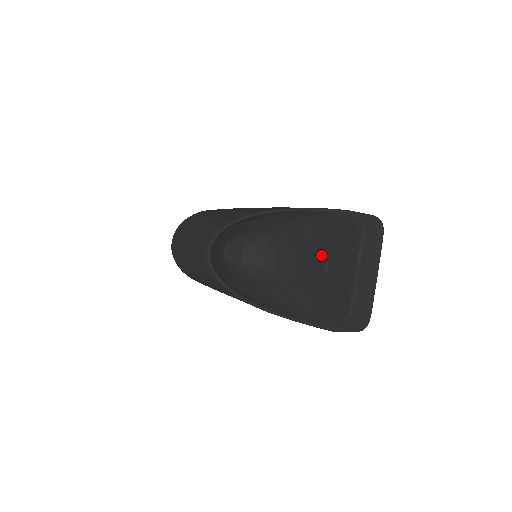
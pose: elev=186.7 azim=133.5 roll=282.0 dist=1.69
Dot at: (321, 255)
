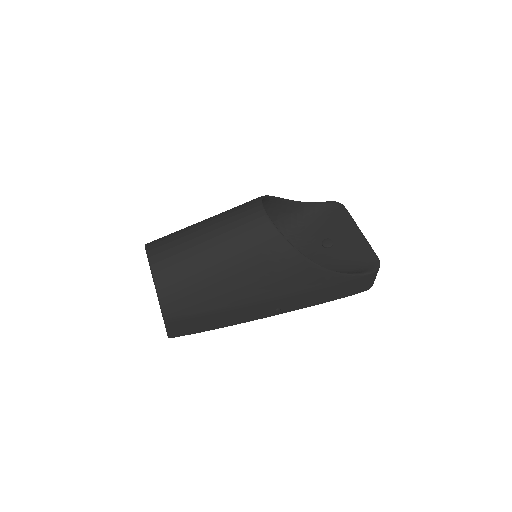
Dot at: (317, 238)
